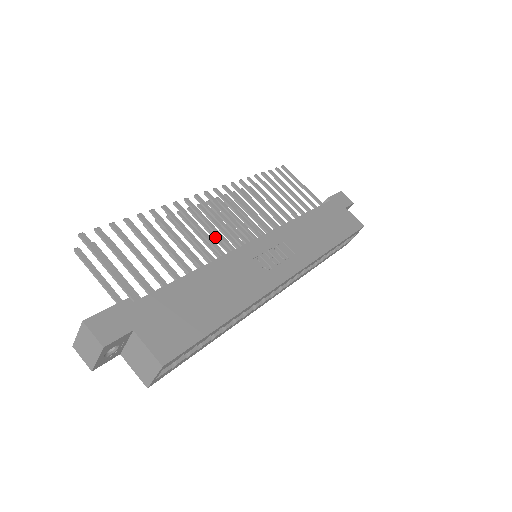
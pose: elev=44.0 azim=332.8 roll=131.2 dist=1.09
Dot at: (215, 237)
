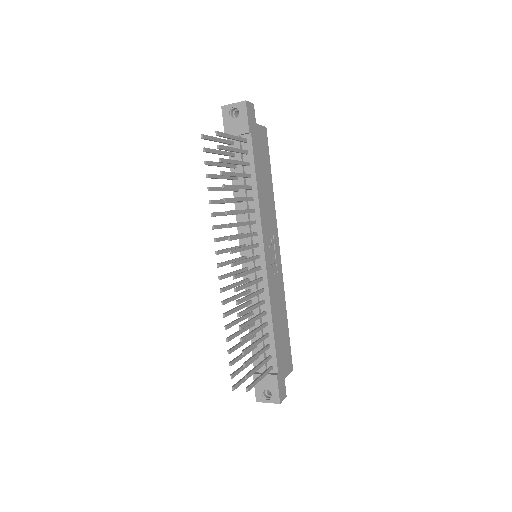
Dot at: occluded
